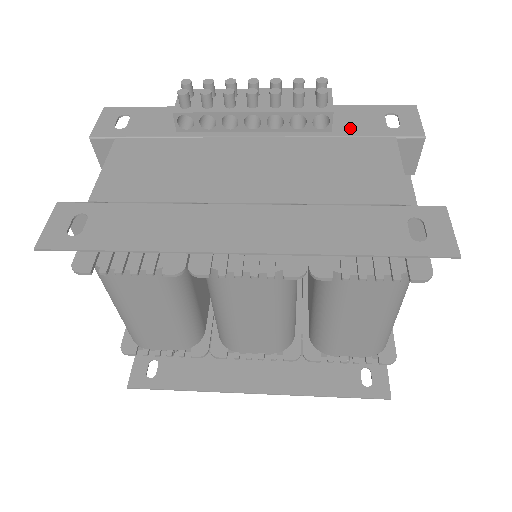
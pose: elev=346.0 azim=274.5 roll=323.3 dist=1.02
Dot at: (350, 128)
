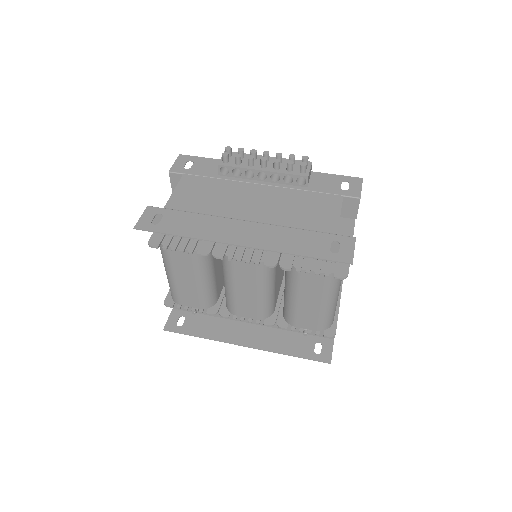
Dot at: (319, 187)
